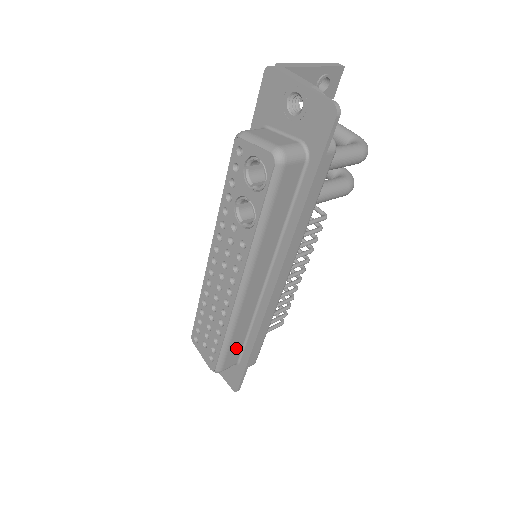
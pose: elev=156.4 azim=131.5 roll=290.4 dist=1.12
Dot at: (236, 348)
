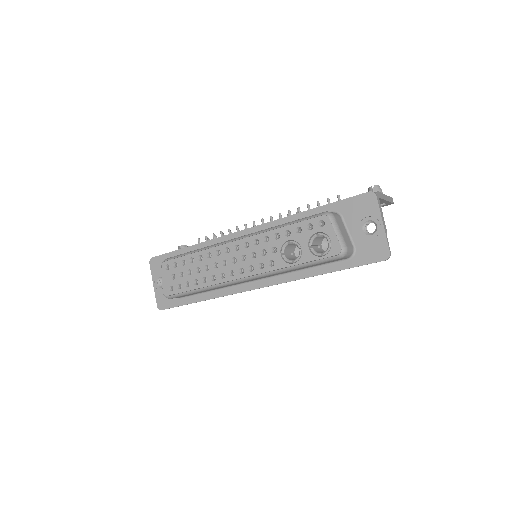
Dot at: occluded
